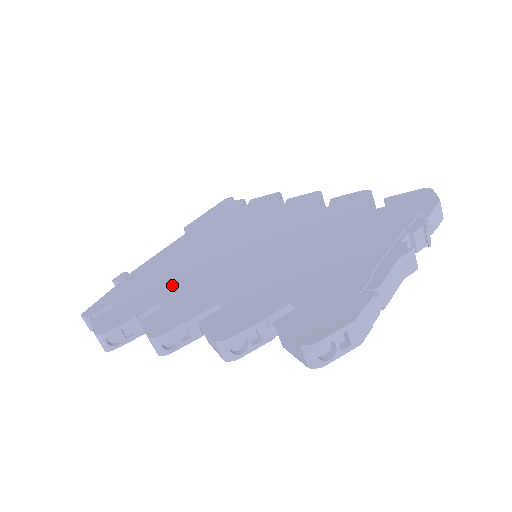
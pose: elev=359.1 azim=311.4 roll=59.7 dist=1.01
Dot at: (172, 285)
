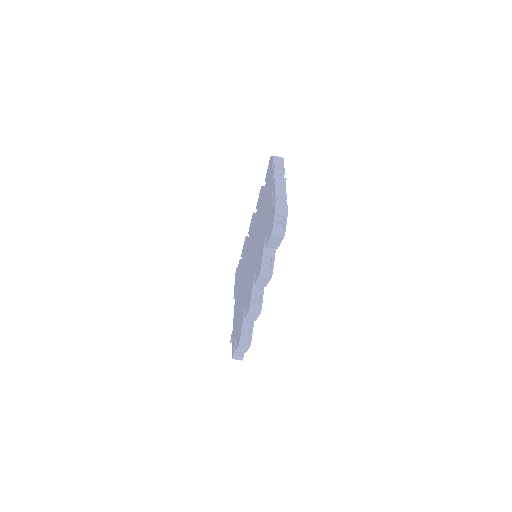
Dot at: (243, 302)
